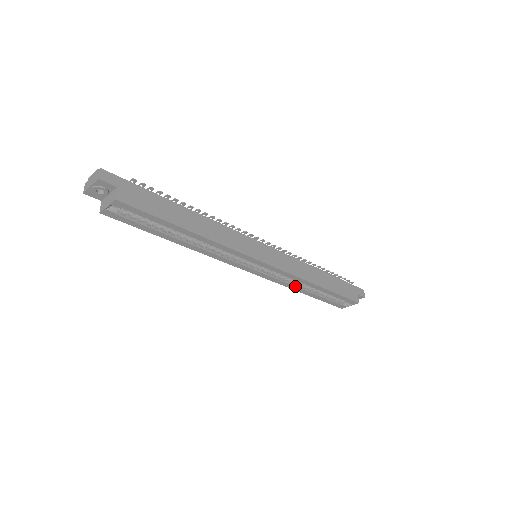
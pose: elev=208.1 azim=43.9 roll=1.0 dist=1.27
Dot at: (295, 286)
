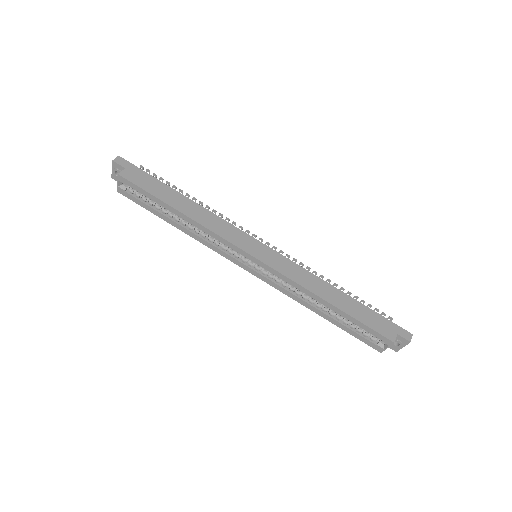
Dot at: (304, 300)
